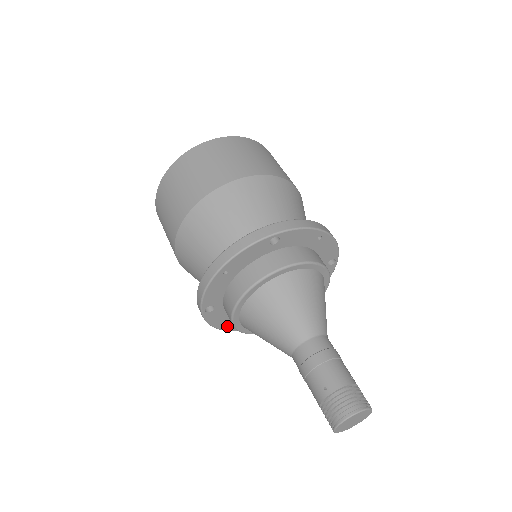
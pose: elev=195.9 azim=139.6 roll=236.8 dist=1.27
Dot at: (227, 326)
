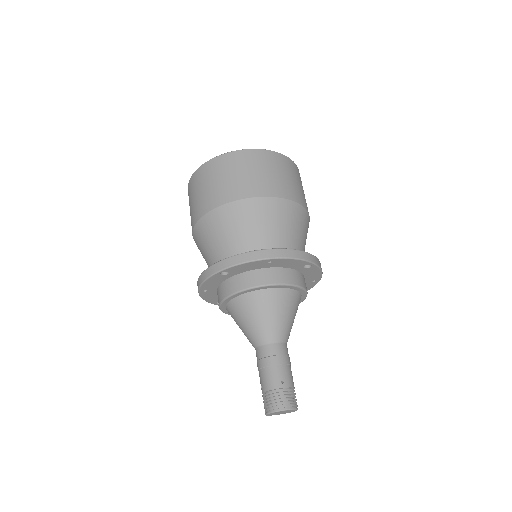
Dot at: occluded
